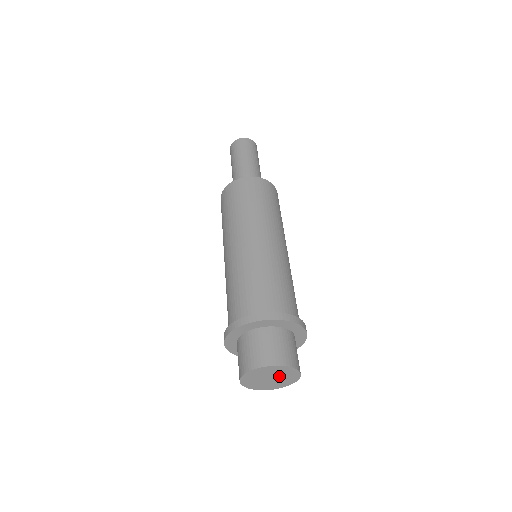
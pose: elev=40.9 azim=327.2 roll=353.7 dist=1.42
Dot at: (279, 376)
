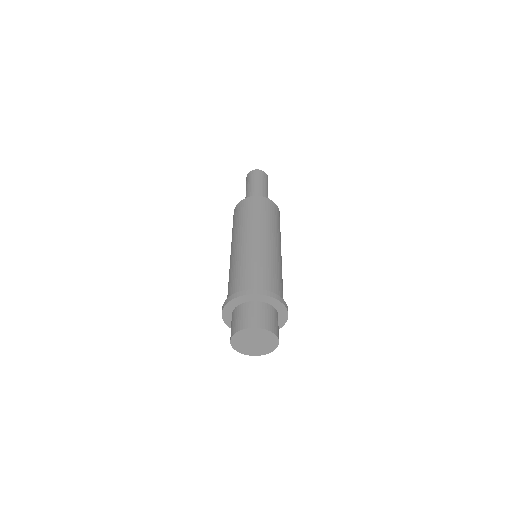
Dot at: (261, 344)
